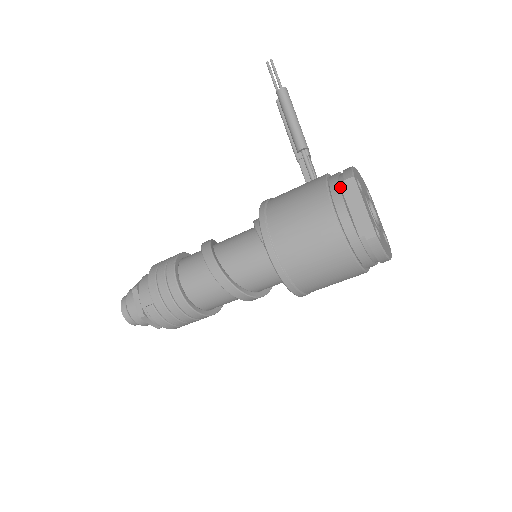
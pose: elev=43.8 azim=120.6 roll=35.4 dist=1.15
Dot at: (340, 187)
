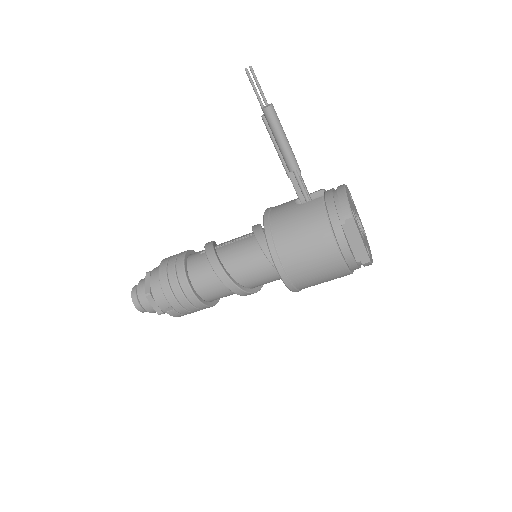
Dot at: (341, 226)
